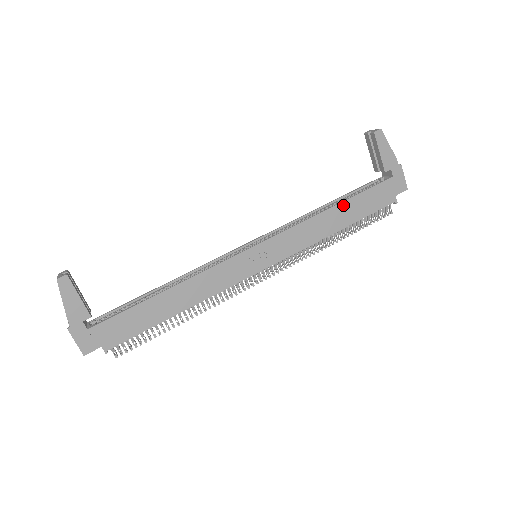
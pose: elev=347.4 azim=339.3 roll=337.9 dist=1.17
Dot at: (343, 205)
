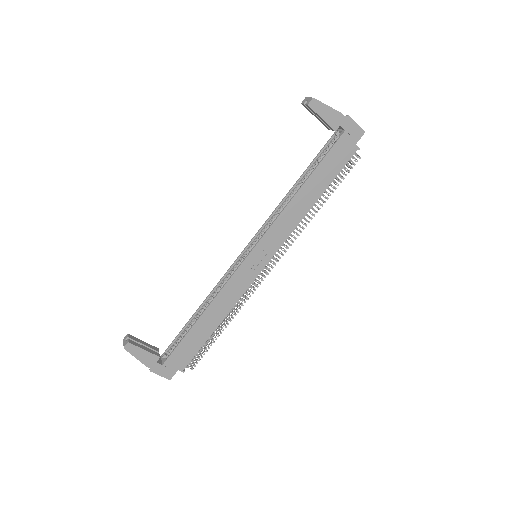
Dot at: (309, 181)
